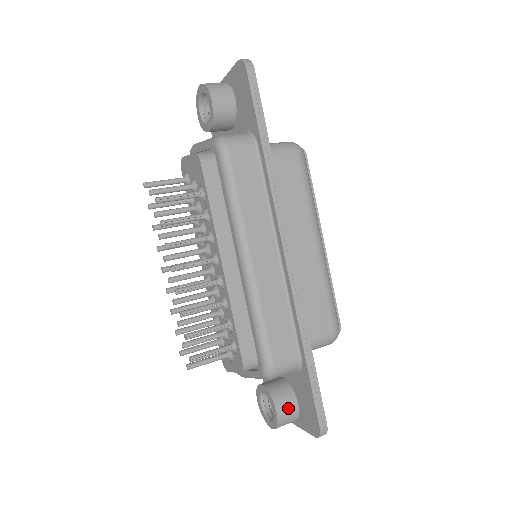
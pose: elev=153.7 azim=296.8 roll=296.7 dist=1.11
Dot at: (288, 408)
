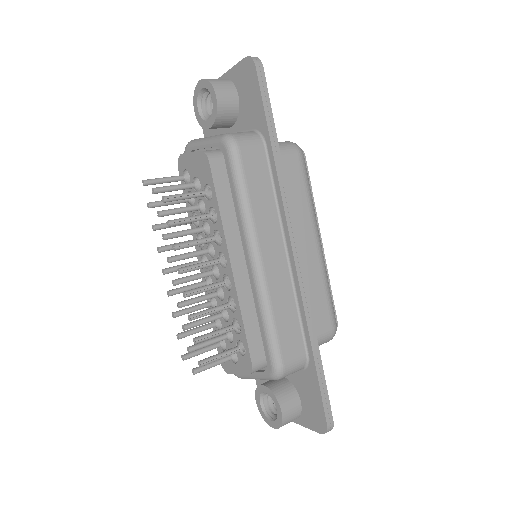
Dot at: (292, 407)
